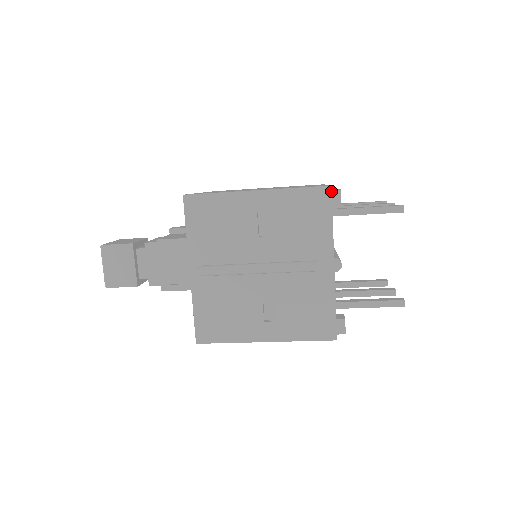
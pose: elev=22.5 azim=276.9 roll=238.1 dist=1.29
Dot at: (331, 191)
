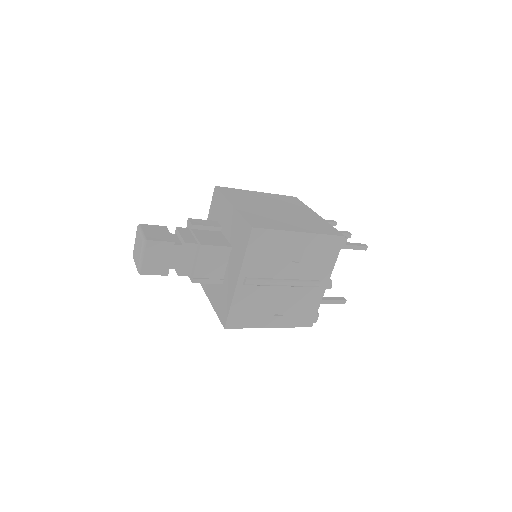
Dot at: (344, 240)
